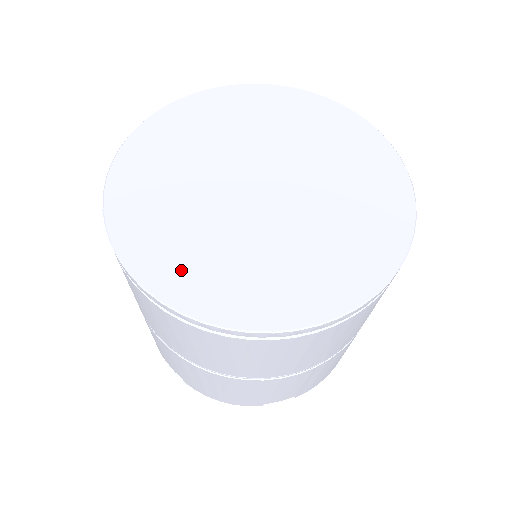
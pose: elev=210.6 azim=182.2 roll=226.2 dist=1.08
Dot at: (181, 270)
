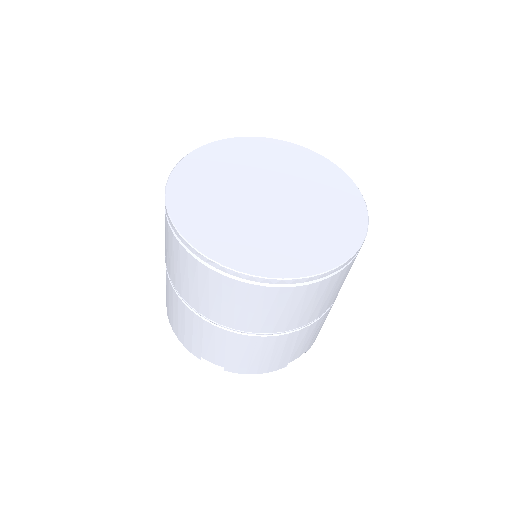
Dot at: (252, 255)
